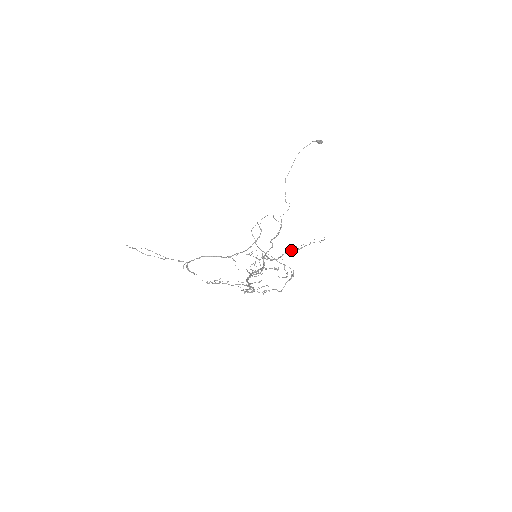
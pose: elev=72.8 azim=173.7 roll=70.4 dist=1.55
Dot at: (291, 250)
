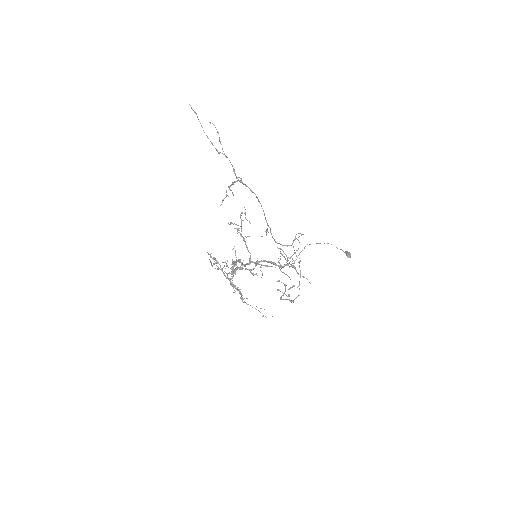
Dot at: occluded
